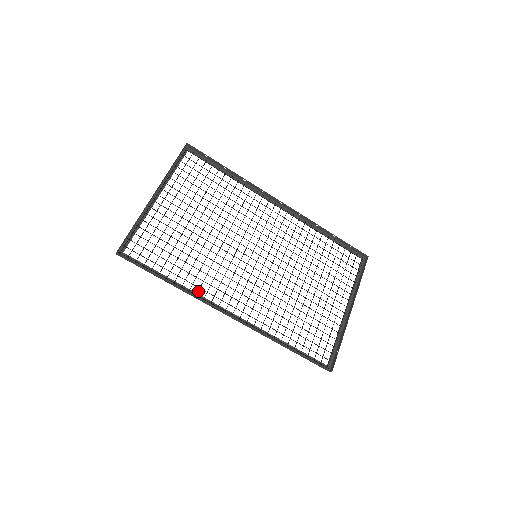
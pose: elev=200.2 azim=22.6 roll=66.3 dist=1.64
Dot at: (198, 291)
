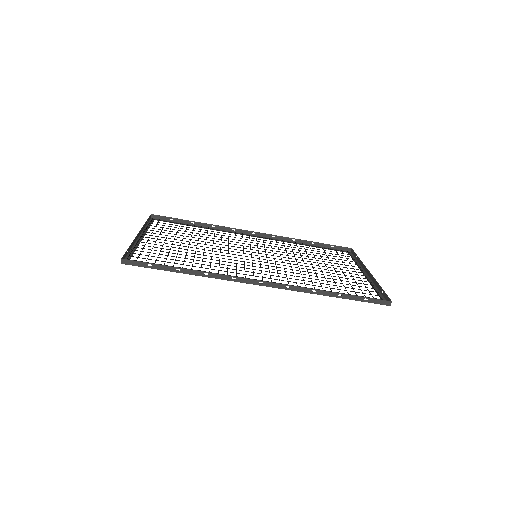
Dot at: occluded
